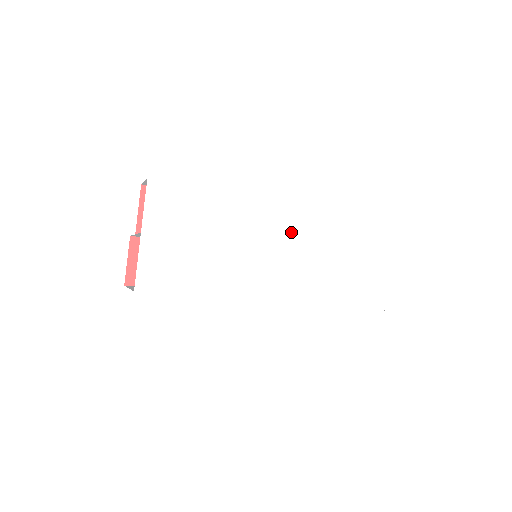
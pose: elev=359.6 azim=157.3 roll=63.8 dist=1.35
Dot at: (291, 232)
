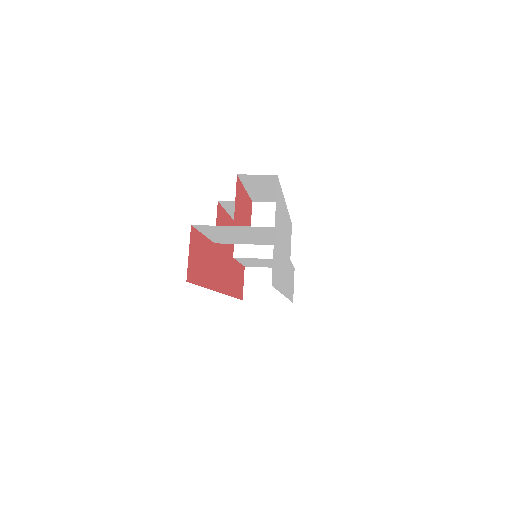
Dot at: (288, 238)
